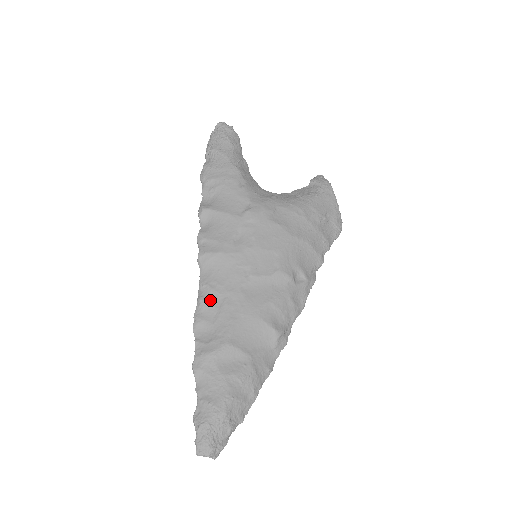
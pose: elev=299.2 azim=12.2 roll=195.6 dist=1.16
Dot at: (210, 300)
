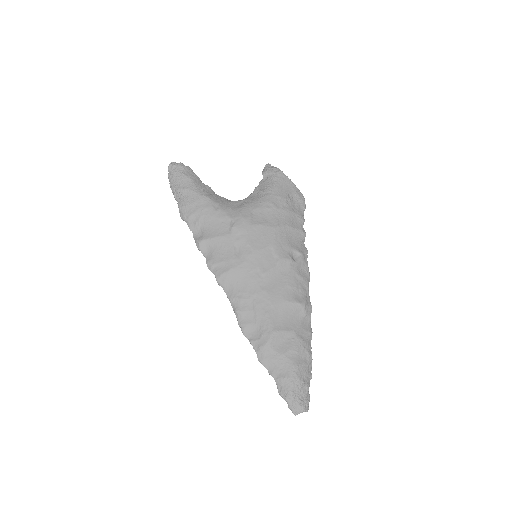
Dot at: (244, 307)
